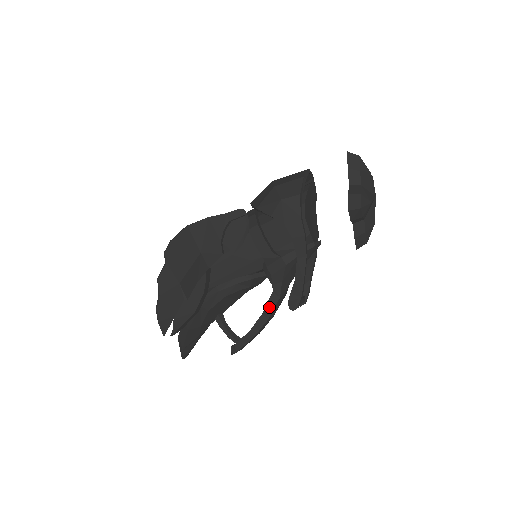
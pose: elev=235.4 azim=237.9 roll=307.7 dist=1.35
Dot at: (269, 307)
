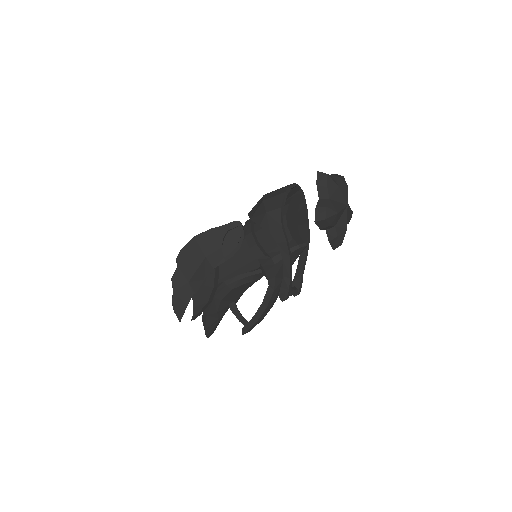
Dot at: (267, 298)
